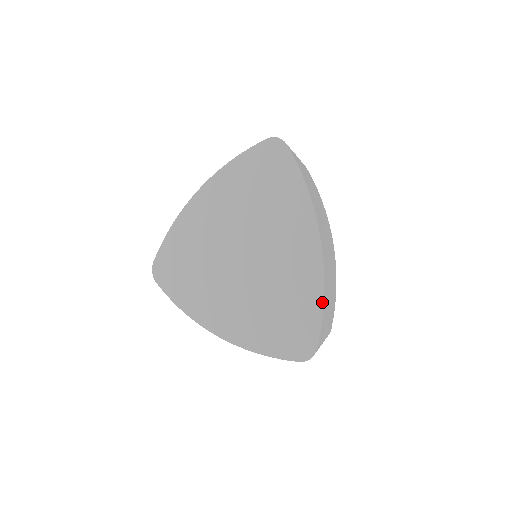
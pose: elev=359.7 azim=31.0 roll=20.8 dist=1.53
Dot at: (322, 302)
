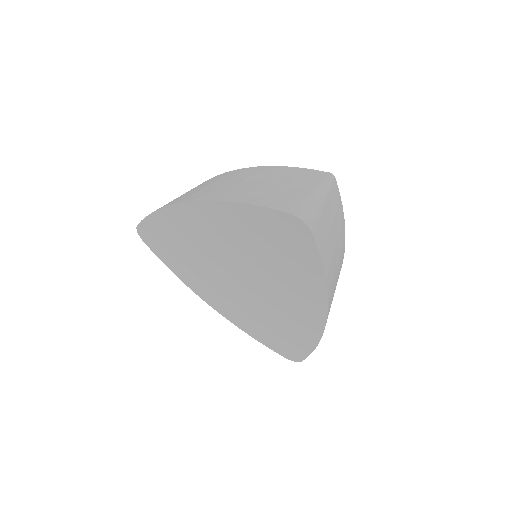
Dot at: (315, 347)
